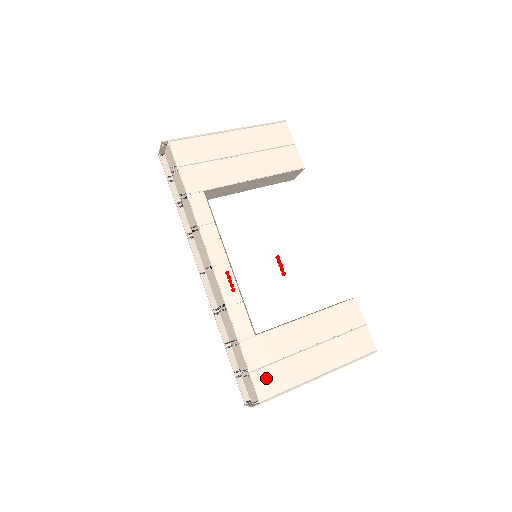
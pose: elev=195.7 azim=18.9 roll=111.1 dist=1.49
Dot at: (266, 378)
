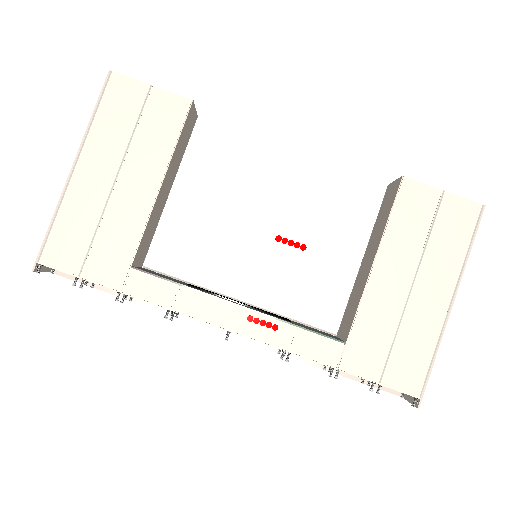
Dot at: (400, 370)
